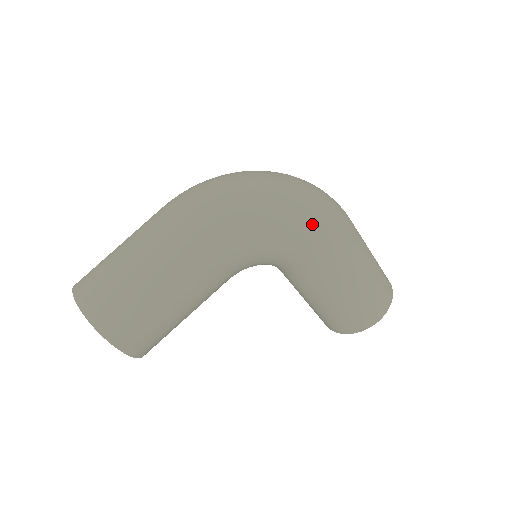
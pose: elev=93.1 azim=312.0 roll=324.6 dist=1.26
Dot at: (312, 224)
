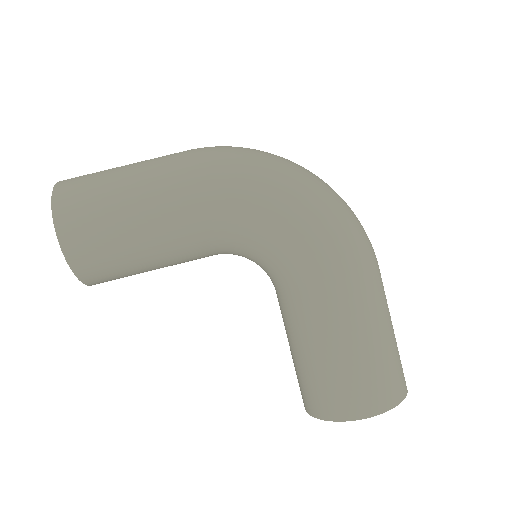
Dot at: (325, 224)
